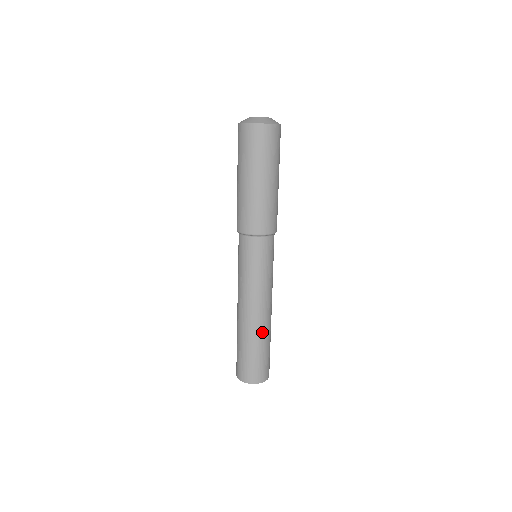
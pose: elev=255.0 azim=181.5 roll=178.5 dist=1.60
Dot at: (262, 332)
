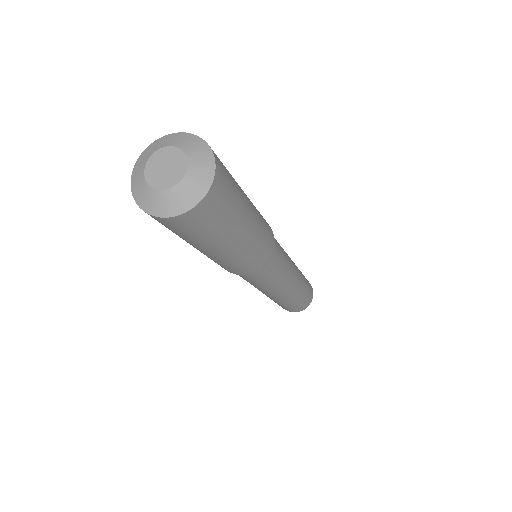
Dot at: (294, 296)
